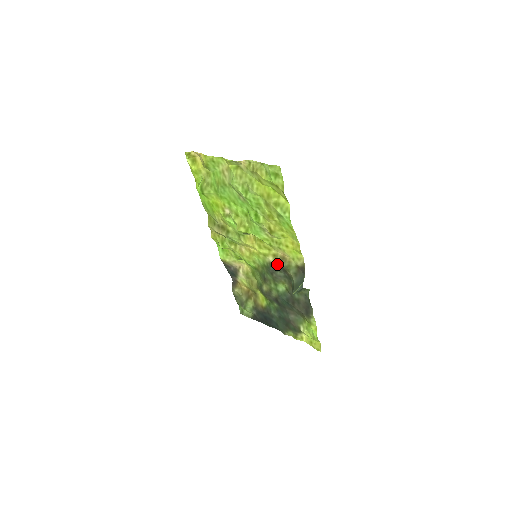
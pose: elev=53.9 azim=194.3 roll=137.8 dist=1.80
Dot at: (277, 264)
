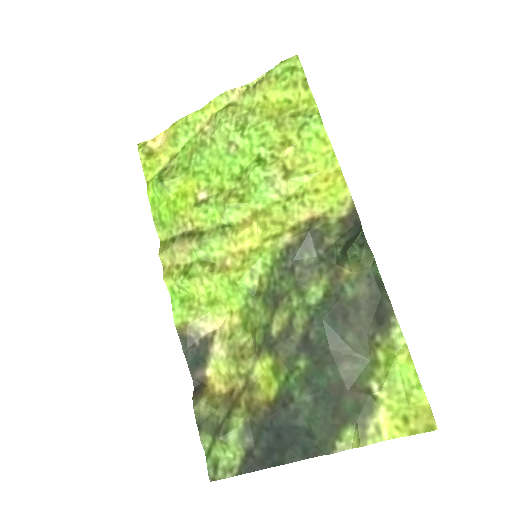
Dot at: (303, 234)
